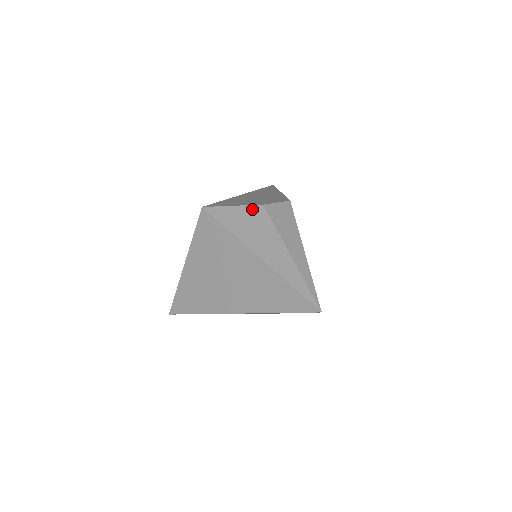
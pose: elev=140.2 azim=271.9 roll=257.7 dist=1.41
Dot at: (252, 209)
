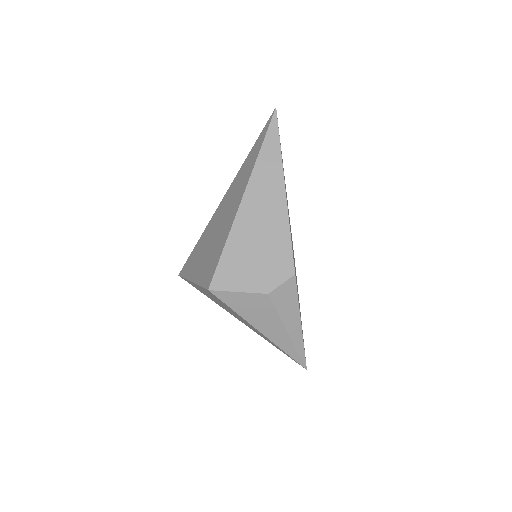
Dot at: (258, 297)
